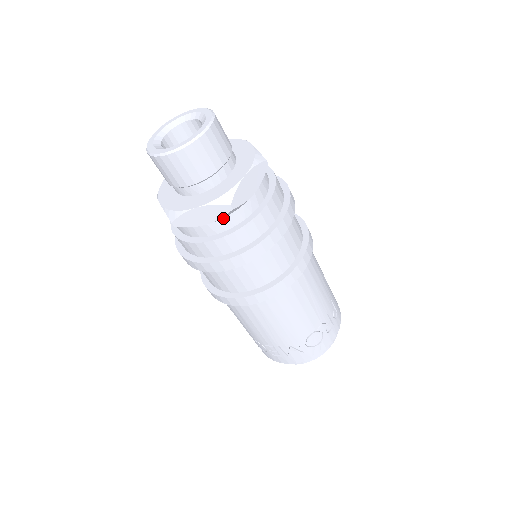
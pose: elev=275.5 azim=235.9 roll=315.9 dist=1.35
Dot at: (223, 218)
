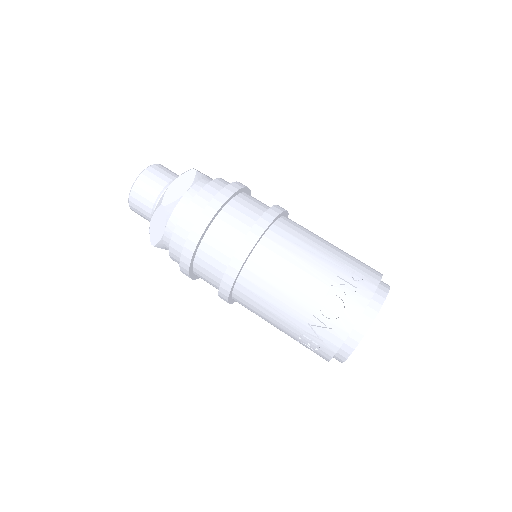
Dot at: (169, 219)
